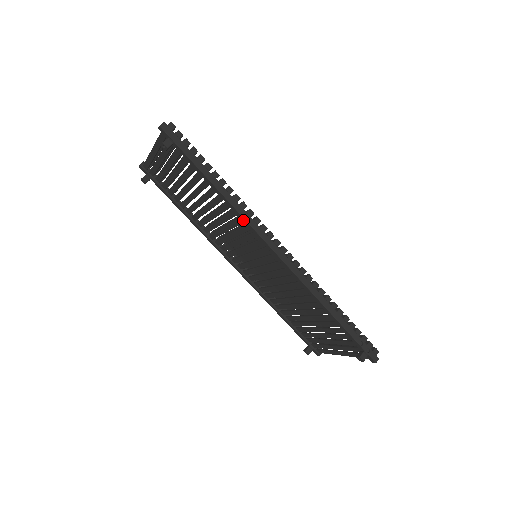
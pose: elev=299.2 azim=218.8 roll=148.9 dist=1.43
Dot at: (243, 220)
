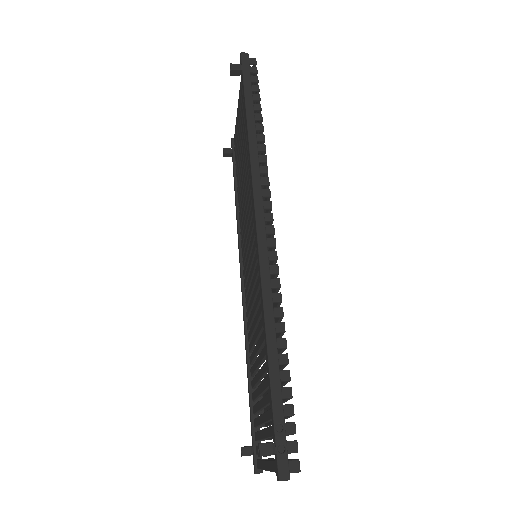
Dot at: (250, 170)
